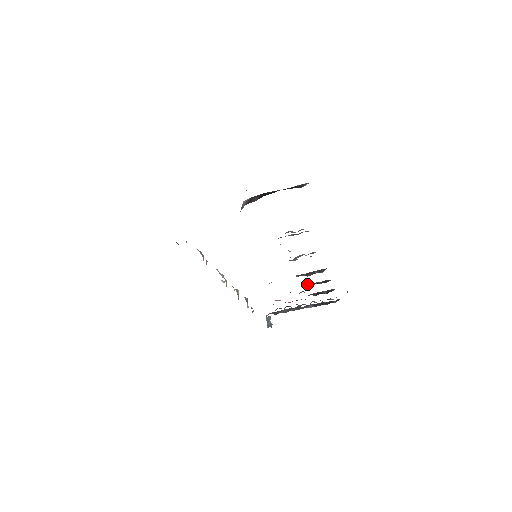
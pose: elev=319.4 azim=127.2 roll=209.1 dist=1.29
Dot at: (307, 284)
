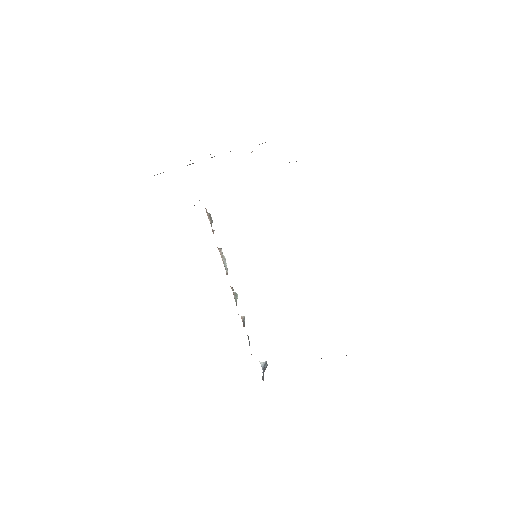
Dot at: occluded
